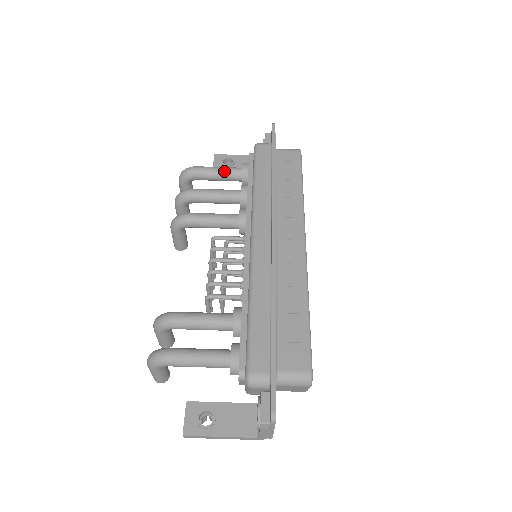
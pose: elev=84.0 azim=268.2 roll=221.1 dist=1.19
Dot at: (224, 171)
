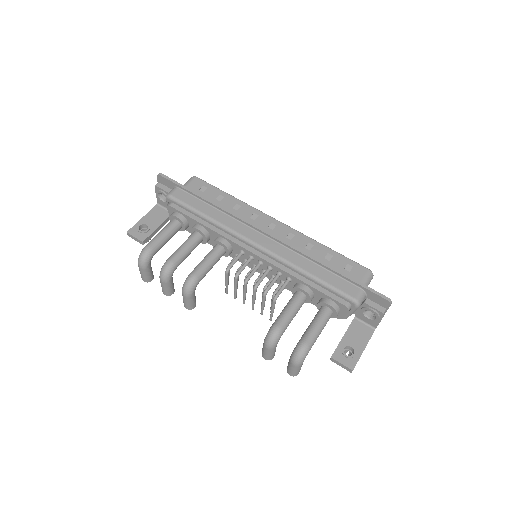
Dot at: (168, 231)
